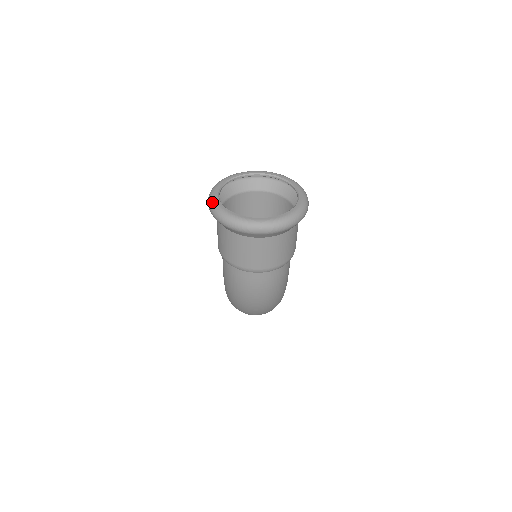
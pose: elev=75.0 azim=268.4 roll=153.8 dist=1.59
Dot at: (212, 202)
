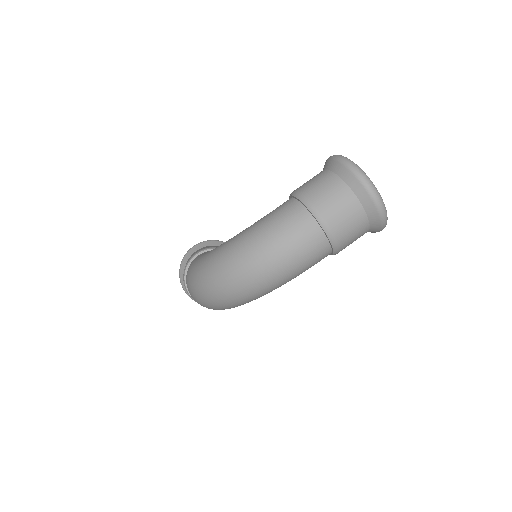
Dot at: occluded
